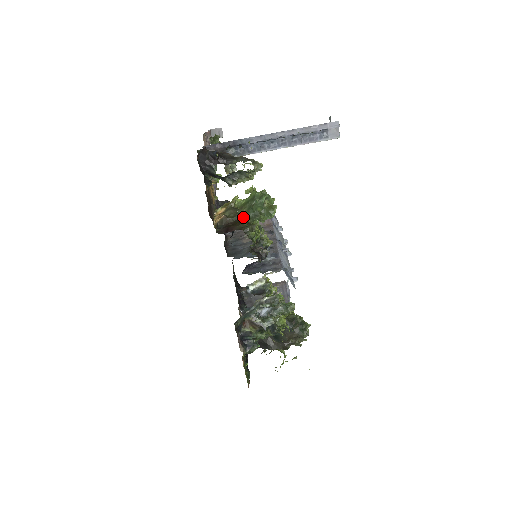
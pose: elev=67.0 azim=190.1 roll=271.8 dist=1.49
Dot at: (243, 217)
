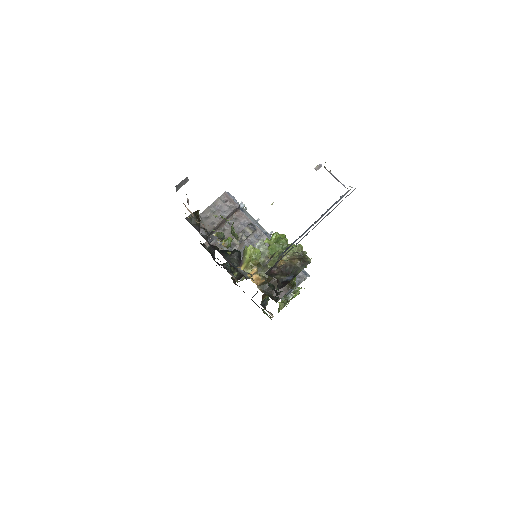
Dot at: occluded
